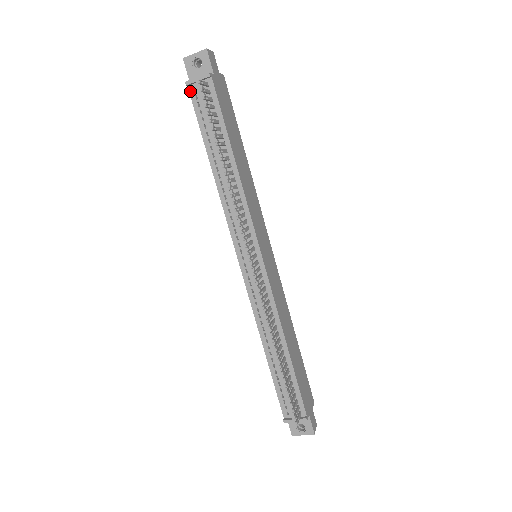
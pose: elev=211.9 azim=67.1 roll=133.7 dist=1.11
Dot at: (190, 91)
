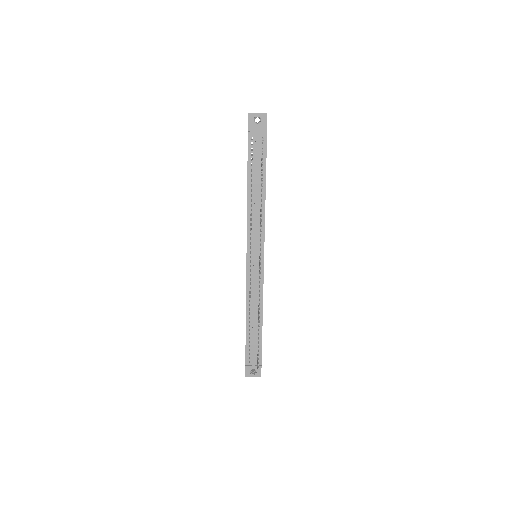
Dot at: (249, 138)
